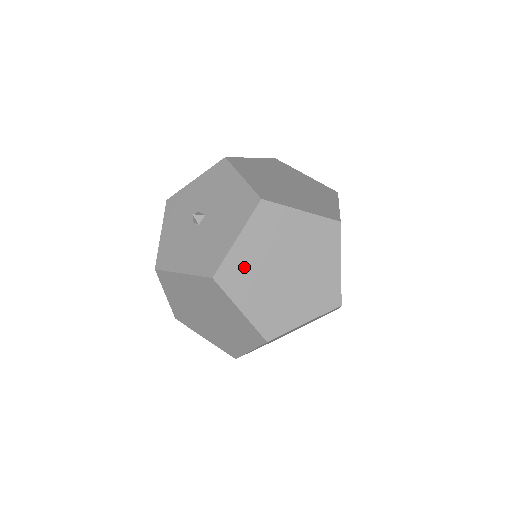
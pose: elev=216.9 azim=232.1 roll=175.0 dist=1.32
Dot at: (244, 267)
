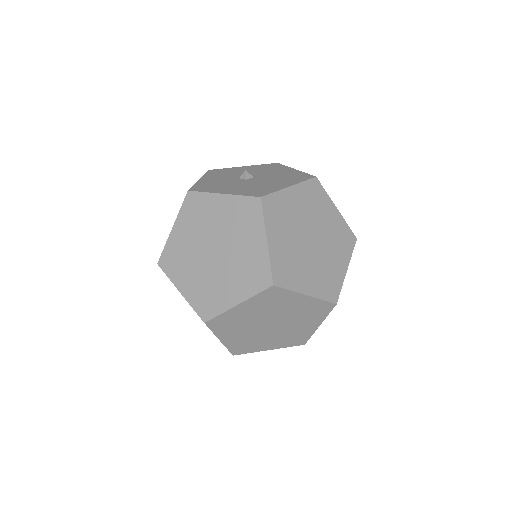
Dot at: (285, 210)
